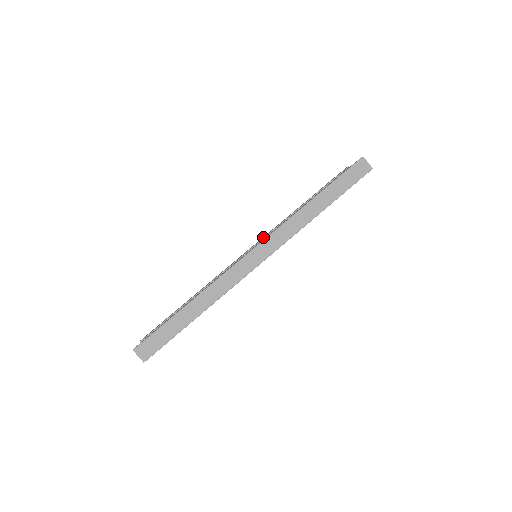
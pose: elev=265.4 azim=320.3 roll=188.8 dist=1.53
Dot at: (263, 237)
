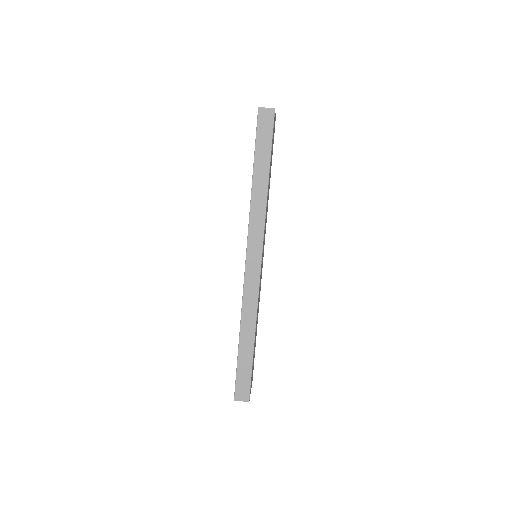
Dot at: occluded
